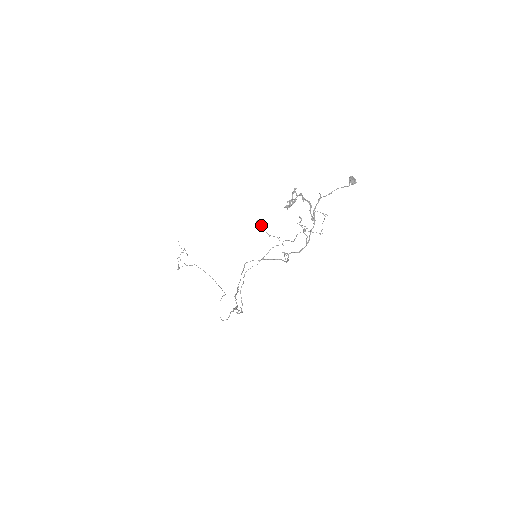
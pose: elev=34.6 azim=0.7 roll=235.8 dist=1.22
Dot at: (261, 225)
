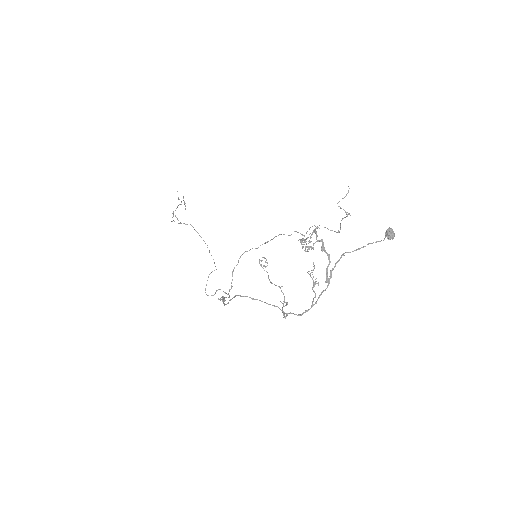
Dot at: (264, 265)
